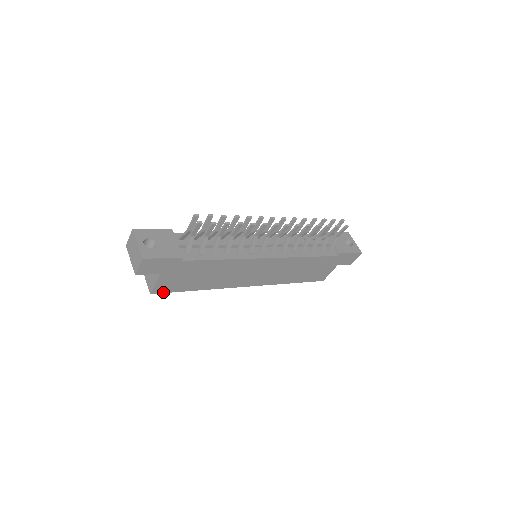
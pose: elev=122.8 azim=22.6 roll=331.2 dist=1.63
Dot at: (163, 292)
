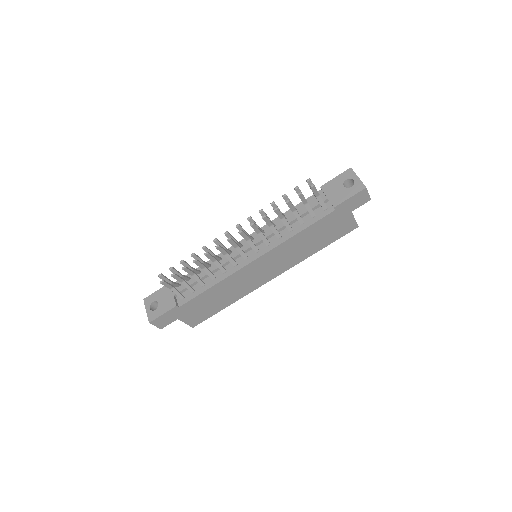
Dot at: (201, 322)
